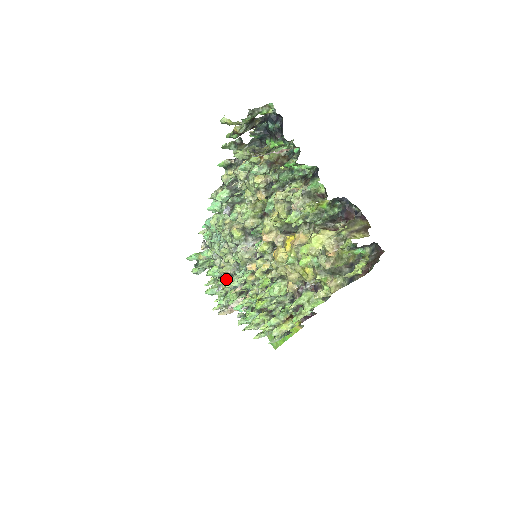
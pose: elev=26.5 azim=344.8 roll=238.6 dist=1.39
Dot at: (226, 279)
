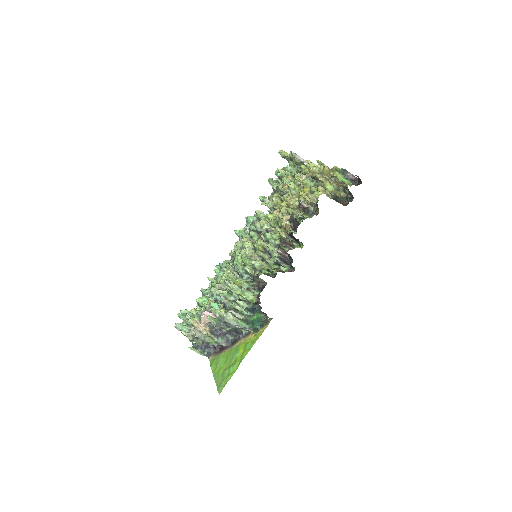
Dot at: occluded
